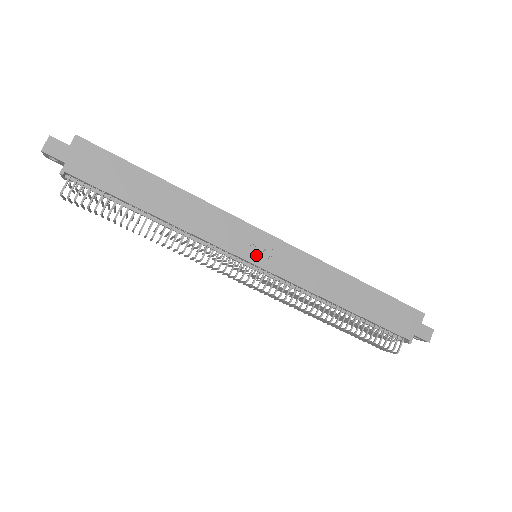
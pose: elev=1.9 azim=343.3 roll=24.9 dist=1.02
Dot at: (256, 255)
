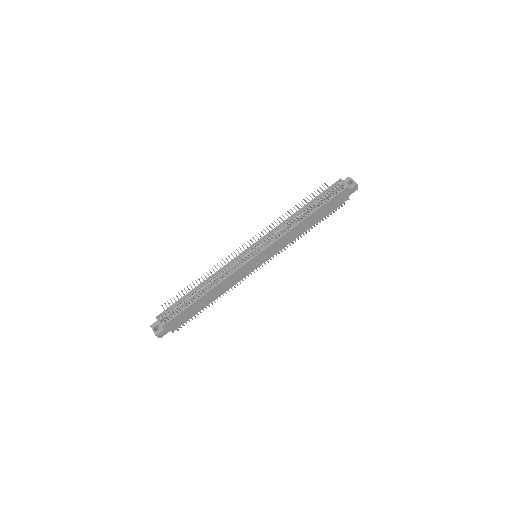
Dot at: (259, 263)
